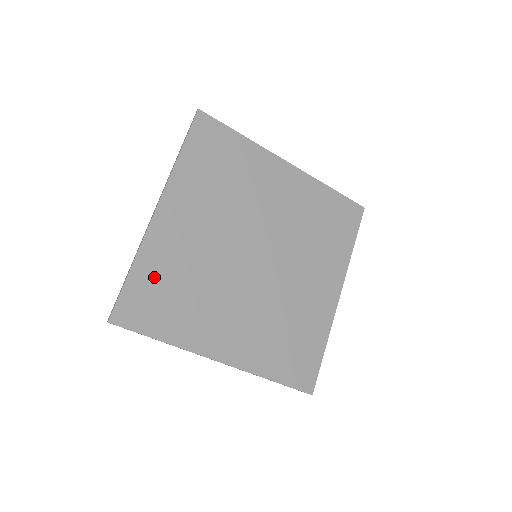
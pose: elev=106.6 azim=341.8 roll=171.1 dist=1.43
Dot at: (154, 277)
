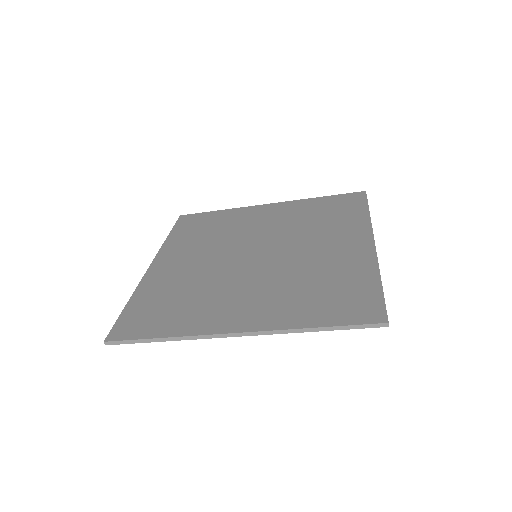
Dot at: (150, 301)
